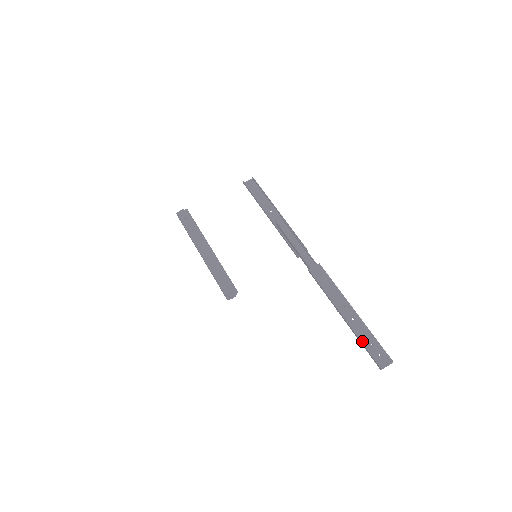
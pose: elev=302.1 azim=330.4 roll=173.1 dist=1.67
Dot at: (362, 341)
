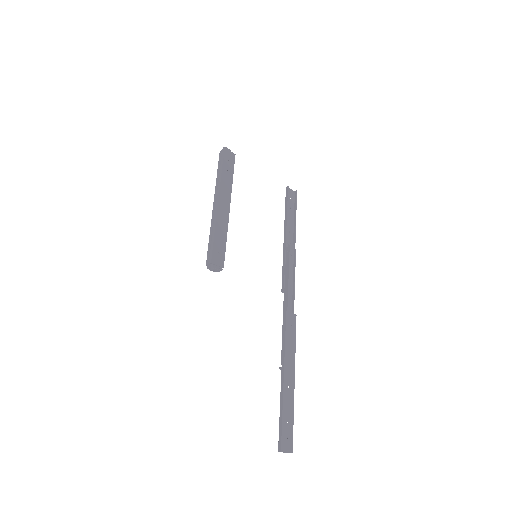
Dot at: (283, 413)
